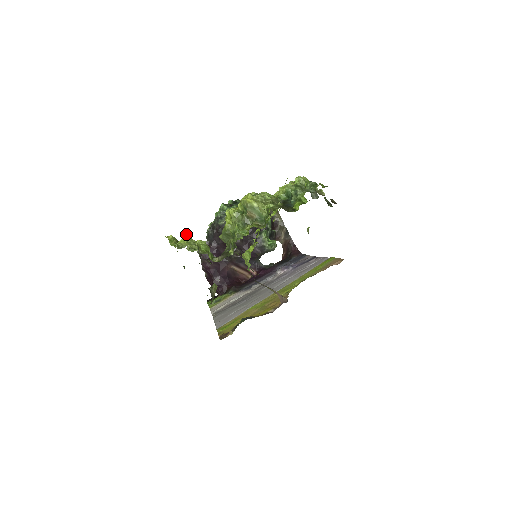
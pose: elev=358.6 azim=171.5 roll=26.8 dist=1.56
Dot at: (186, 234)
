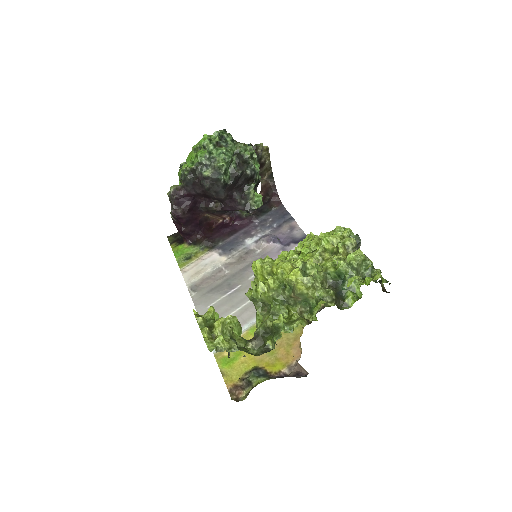
Dot at: (221, 320)
